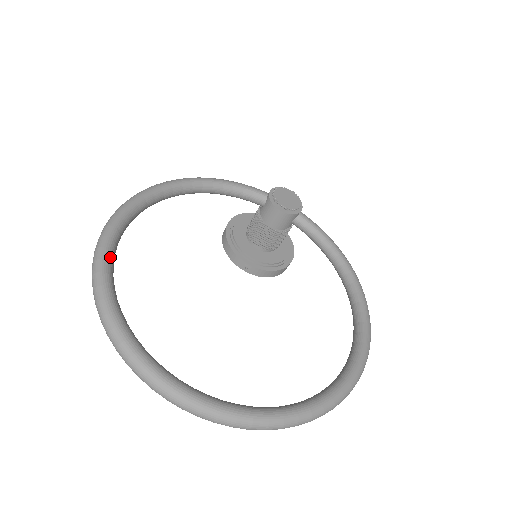
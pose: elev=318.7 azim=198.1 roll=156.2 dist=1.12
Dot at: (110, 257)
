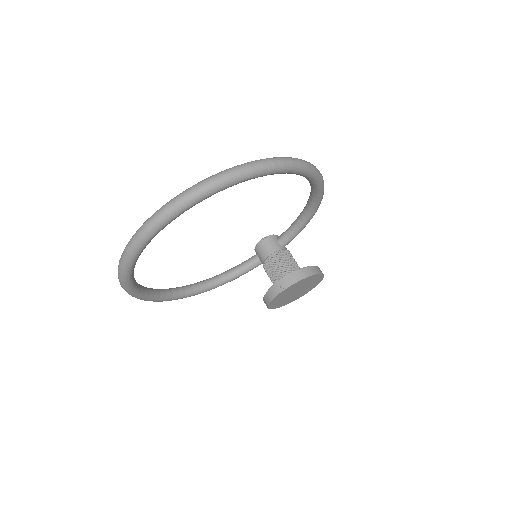
Dot at: occluded
